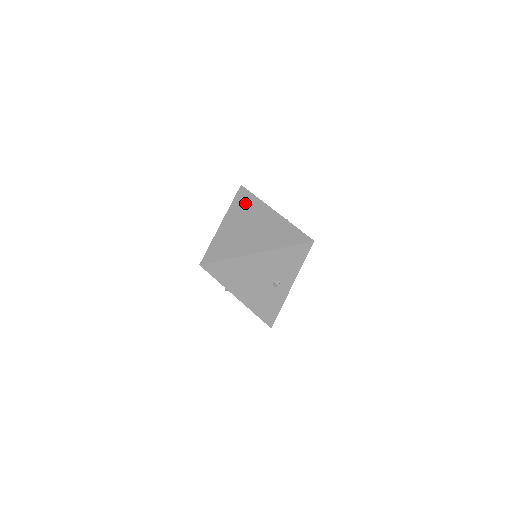
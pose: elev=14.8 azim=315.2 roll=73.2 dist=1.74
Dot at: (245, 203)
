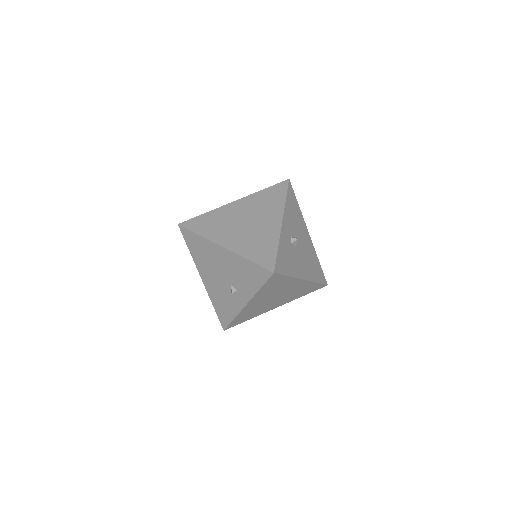
Dot at: (270, 197)
